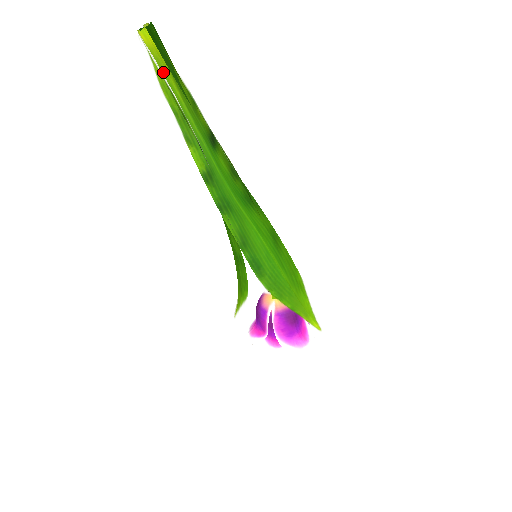
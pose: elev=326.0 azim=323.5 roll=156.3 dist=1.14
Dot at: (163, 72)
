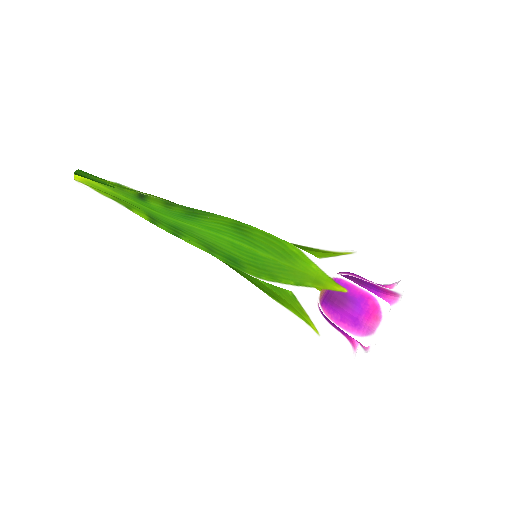
Dot at: (94, 186)
